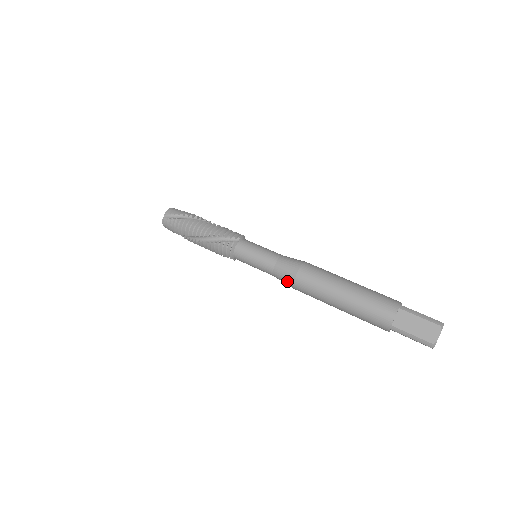
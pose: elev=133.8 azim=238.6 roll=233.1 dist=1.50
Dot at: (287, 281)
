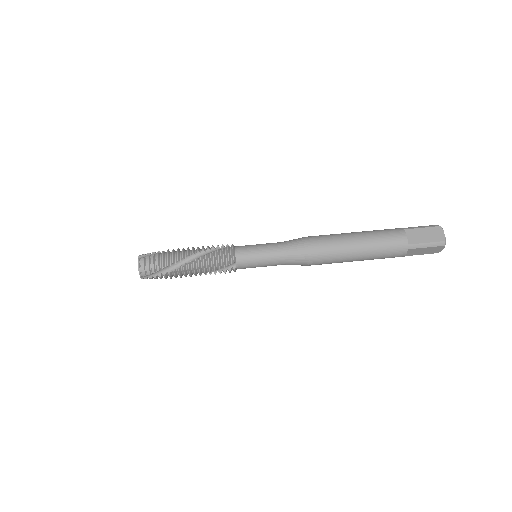
Dot at: occluded
